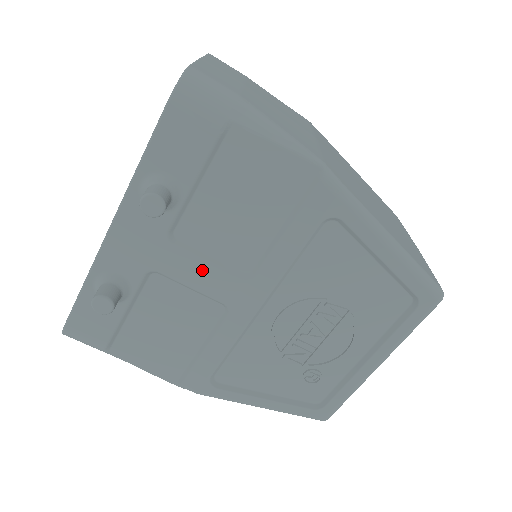
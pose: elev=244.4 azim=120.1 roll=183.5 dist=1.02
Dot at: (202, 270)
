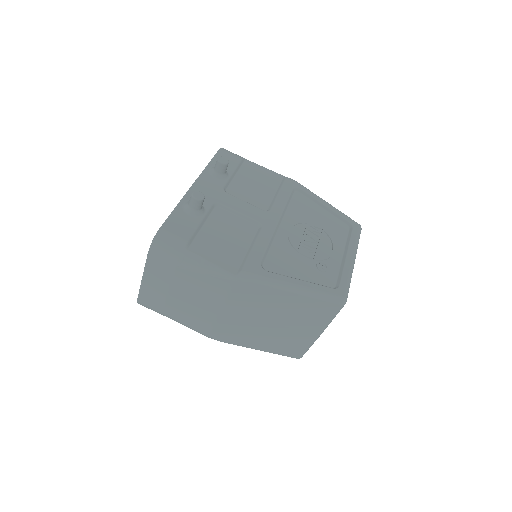
Dot at: (243, 205)
